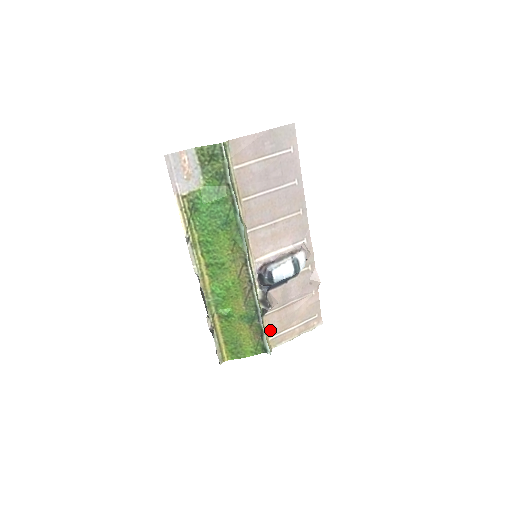
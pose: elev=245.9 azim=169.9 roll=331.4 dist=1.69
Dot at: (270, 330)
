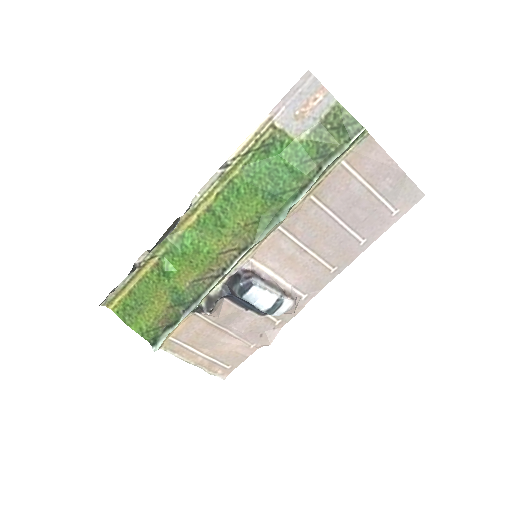
Dot at: (181, 331)
